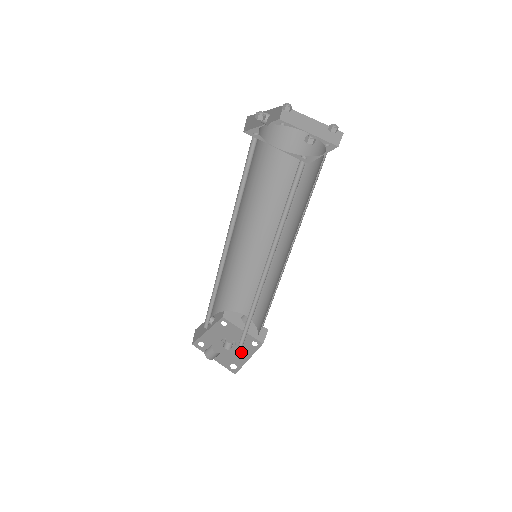
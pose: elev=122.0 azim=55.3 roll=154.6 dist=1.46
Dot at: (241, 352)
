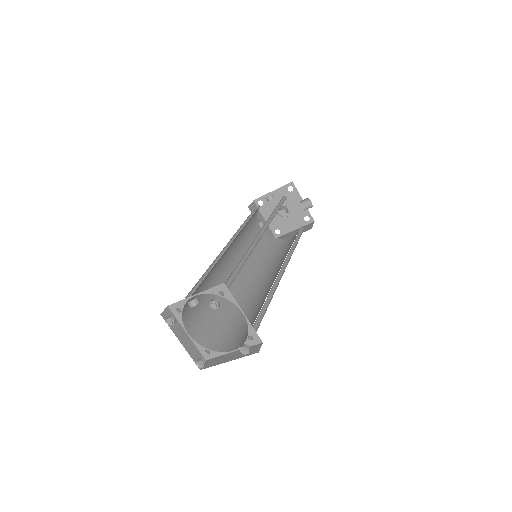
Dot at: (290, 222)
